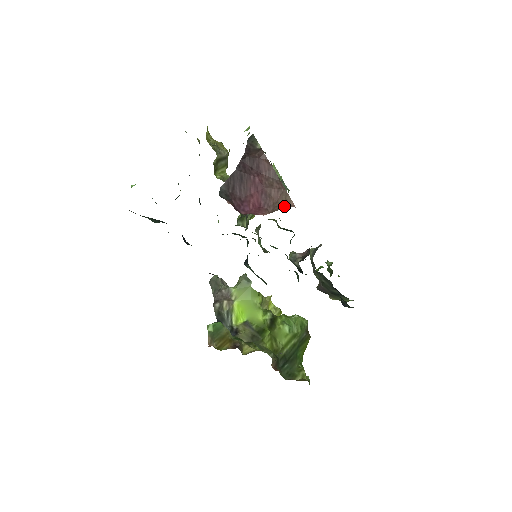
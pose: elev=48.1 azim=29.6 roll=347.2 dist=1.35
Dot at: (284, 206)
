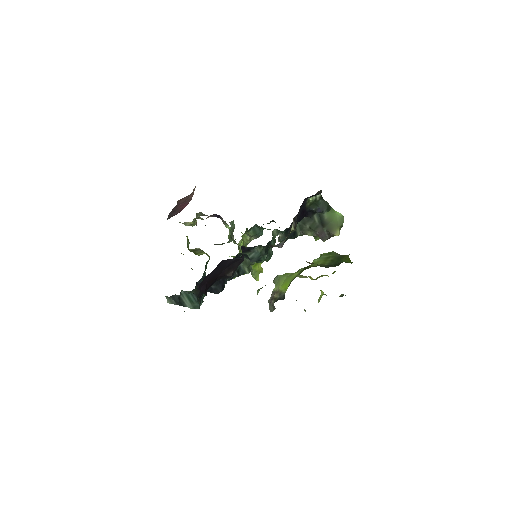
Dot at: occluded
